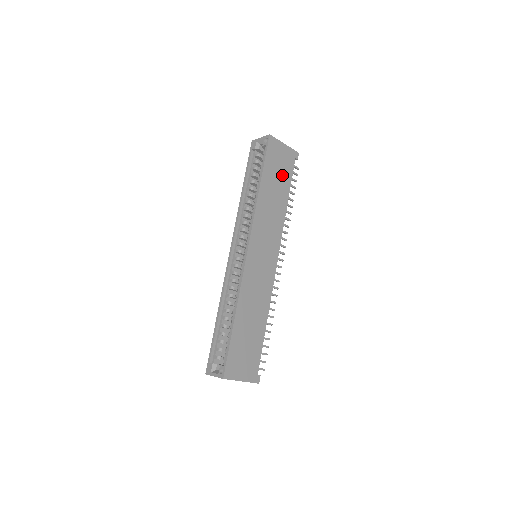
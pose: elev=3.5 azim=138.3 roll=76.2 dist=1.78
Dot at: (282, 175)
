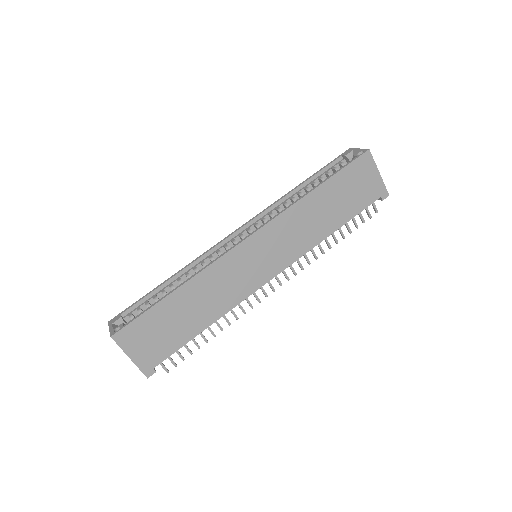
Dot at: (350, 200)
